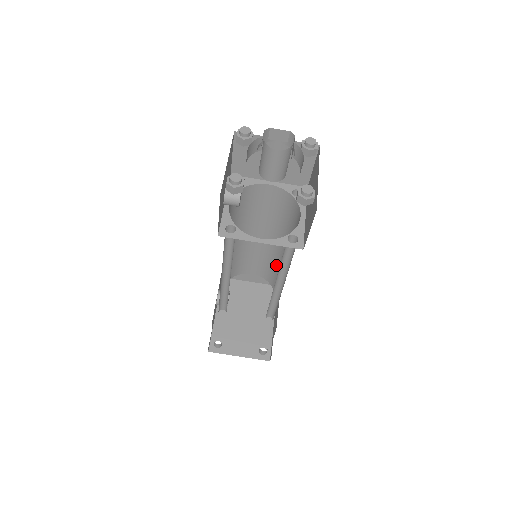
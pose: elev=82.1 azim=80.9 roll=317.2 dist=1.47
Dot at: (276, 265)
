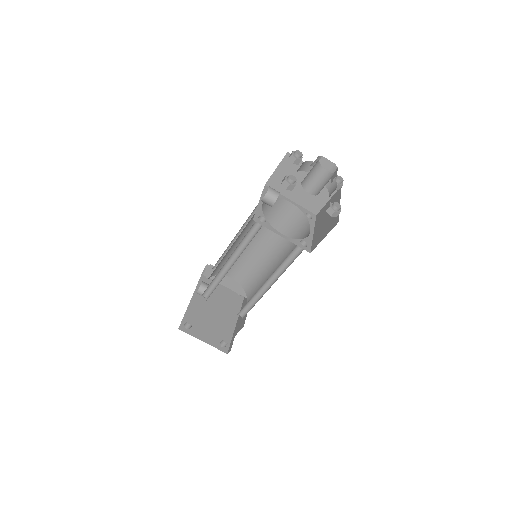
Dot at: (260, 274)
